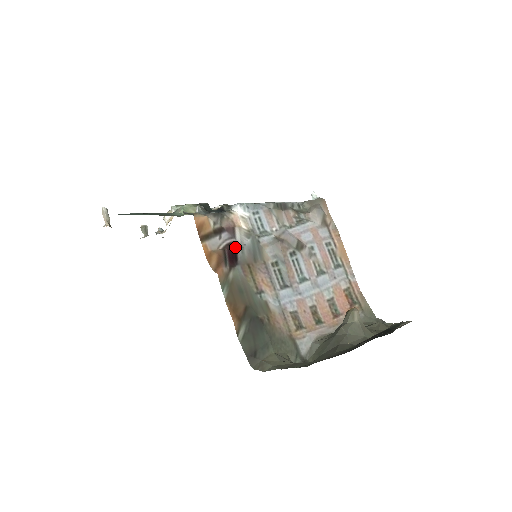
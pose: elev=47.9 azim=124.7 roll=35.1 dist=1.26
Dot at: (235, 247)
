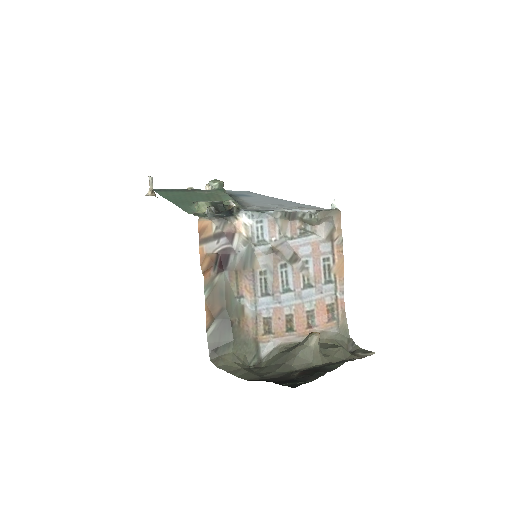
Dot at: (229, 253)
